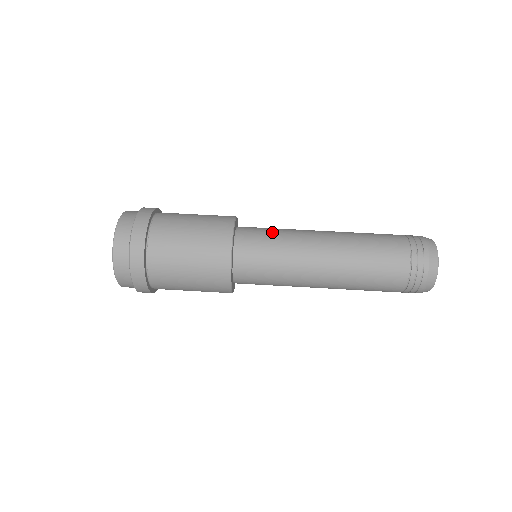
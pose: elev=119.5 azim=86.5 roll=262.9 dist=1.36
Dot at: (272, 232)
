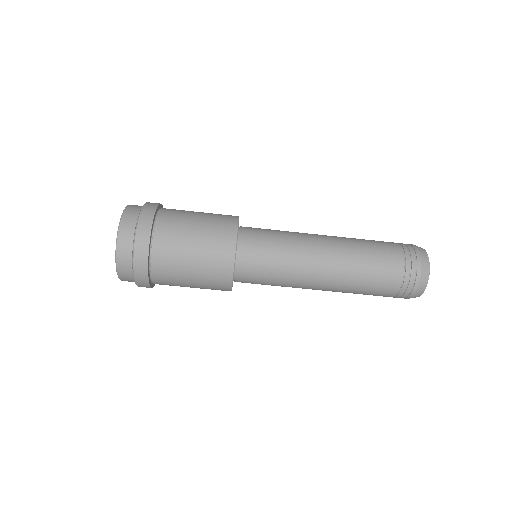
Dot at: (274, 249)
